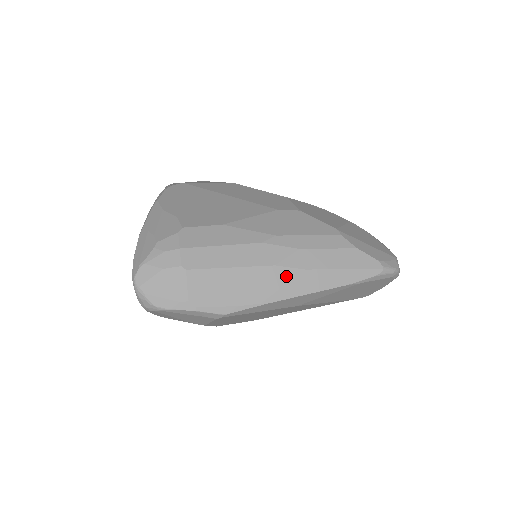
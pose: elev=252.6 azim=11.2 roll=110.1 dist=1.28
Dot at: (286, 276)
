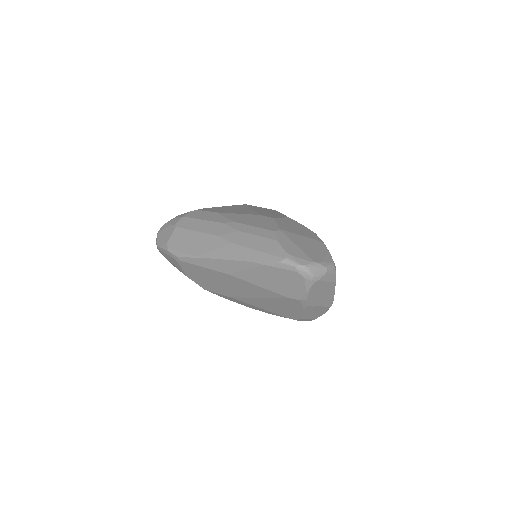
Dot at: (220, 244)
